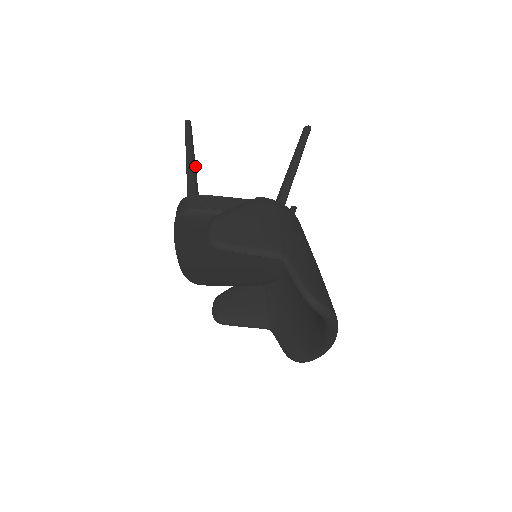
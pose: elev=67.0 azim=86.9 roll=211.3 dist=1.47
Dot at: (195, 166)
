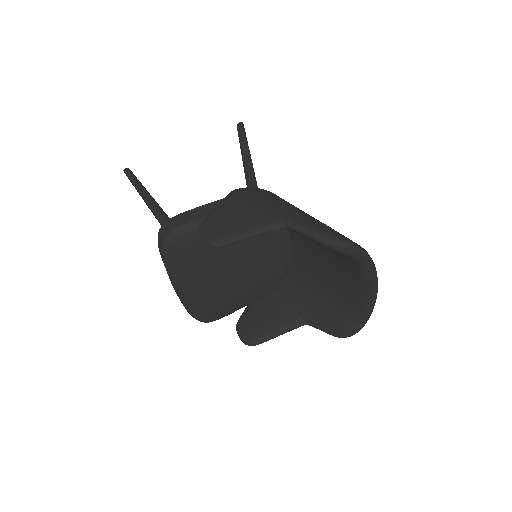
Dot at: occluded
